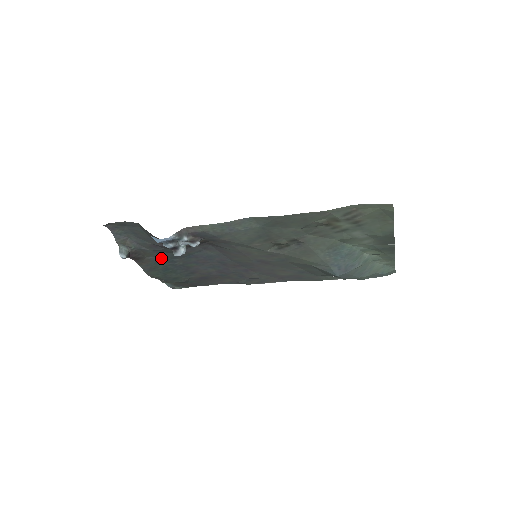
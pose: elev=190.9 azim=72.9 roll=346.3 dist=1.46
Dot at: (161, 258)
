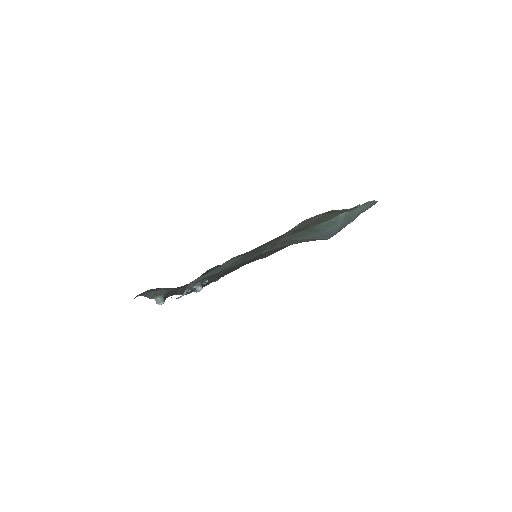
Dot at: occluded
